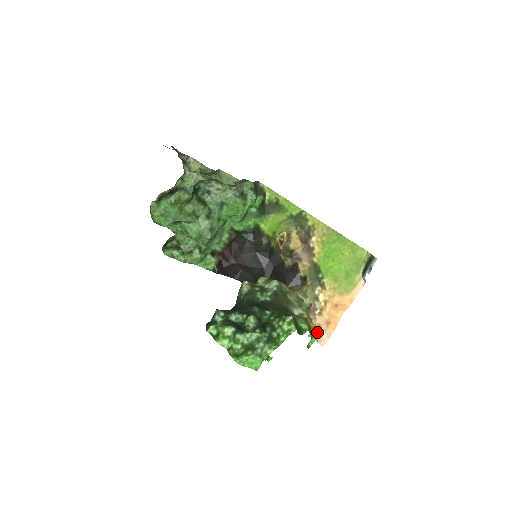
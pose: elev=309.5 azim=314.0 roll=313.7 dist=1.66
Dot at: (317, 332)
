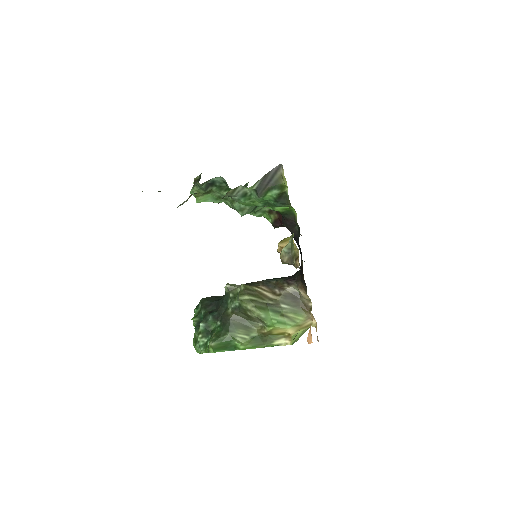
Dot at: (316, 329)
